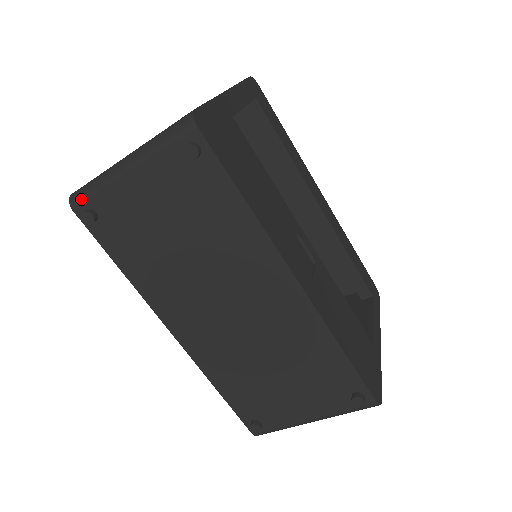
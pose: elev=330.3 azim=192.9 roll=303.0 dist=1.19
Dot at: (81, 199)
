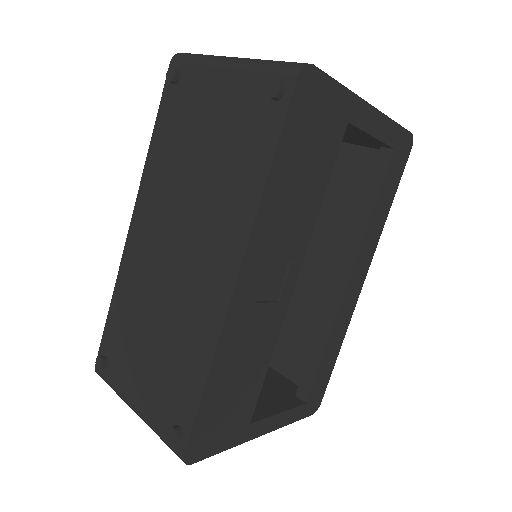
Dot at: (182, 59)
